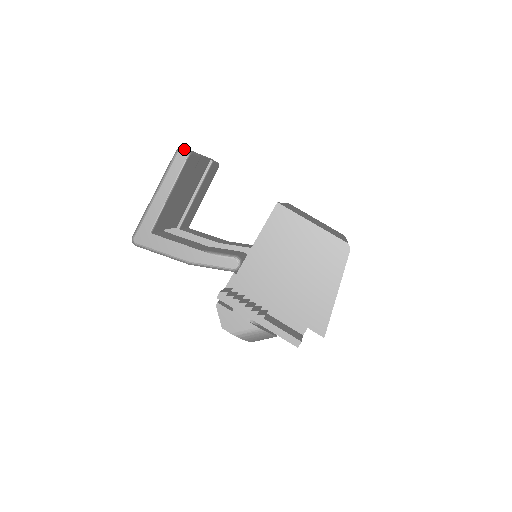
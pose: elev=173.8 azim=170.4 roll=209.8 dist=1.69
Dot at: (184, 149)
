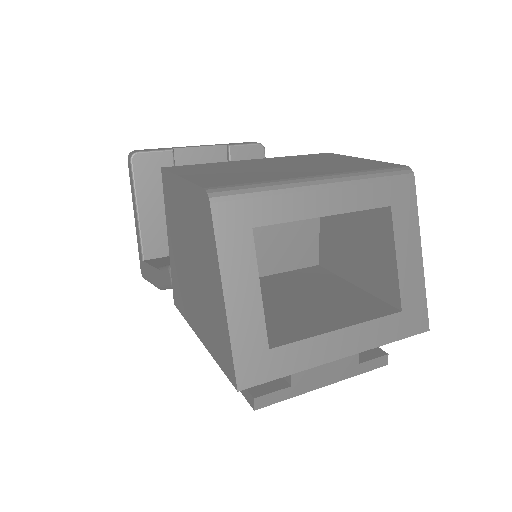
Dot at: (132, 152)
